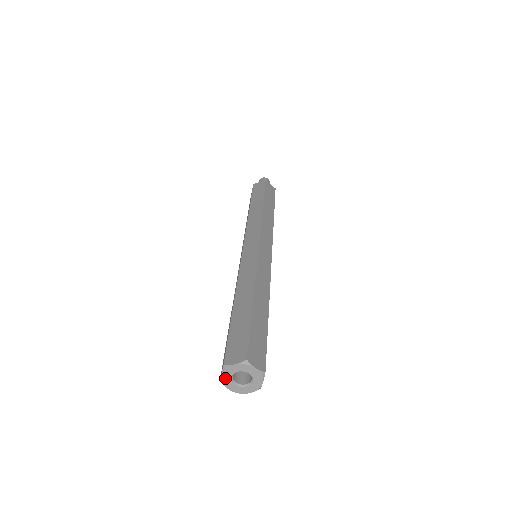
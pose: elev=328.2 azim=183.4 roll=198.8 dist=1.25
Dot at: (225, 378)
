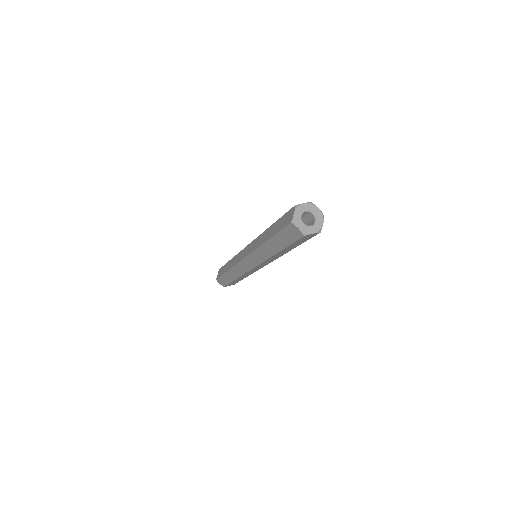
Dot at: (302, 228)
